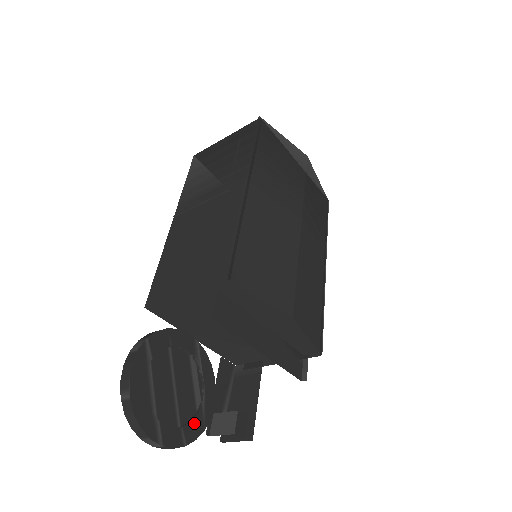
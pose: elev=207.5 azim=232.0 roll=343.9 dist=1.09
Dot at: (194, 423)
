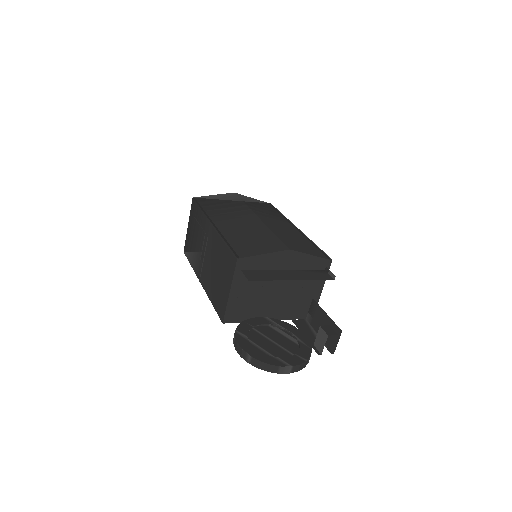
Dot at: (302, 350)
